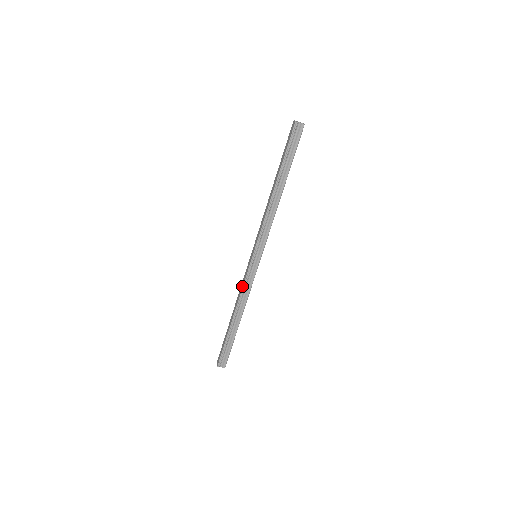
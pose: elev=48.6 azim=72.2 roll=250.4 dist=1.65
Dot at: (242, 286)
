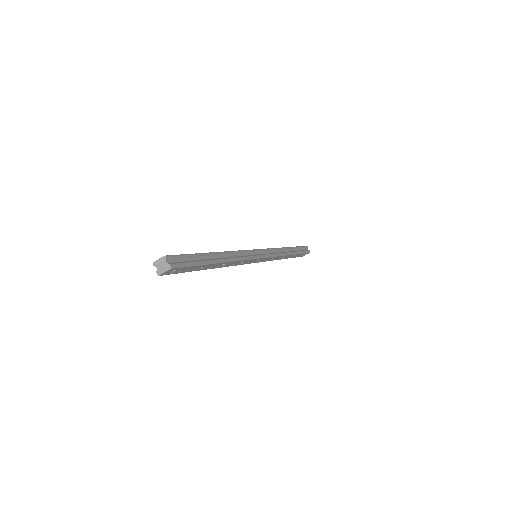
Dot at: (239, 250)
